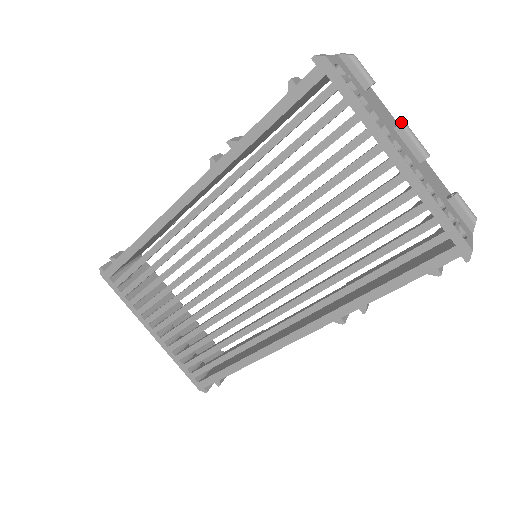
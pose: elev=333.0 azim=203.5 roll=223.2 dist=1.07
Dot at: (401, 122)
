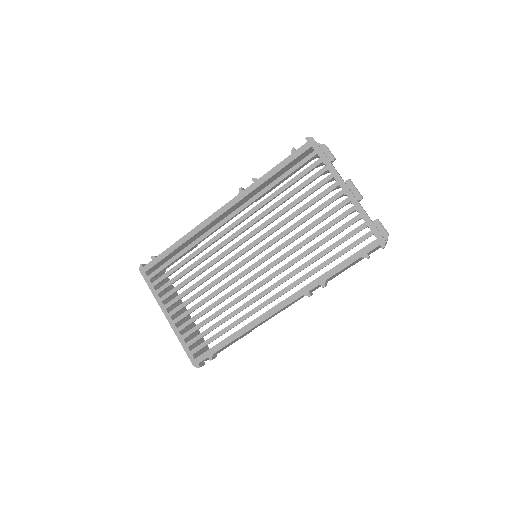
Dot at: (348, 179)
